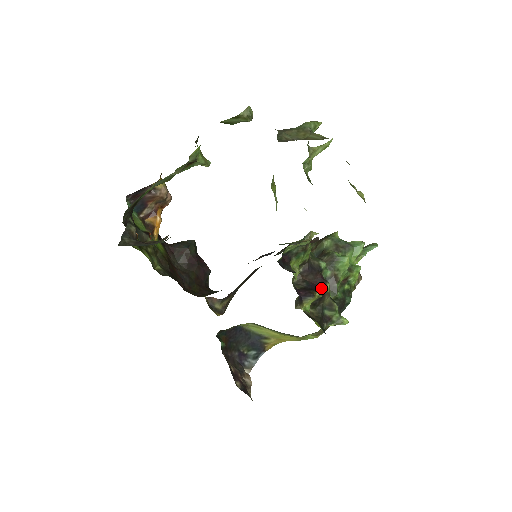
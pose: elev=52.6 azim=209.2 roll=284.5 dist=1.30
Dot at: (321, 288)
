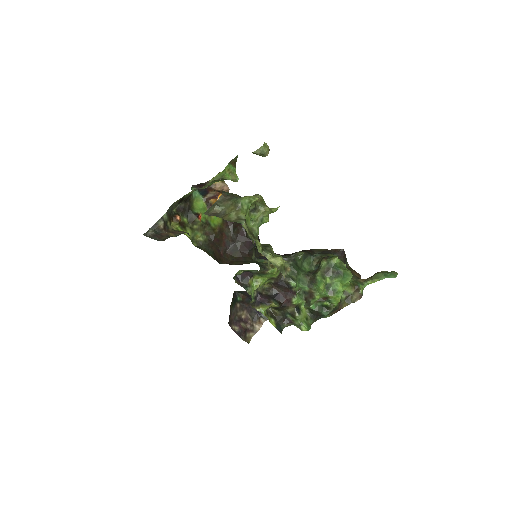
Dot at: (286, 300)
